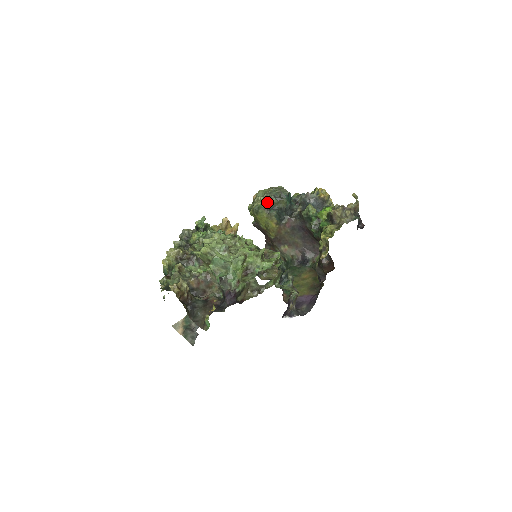
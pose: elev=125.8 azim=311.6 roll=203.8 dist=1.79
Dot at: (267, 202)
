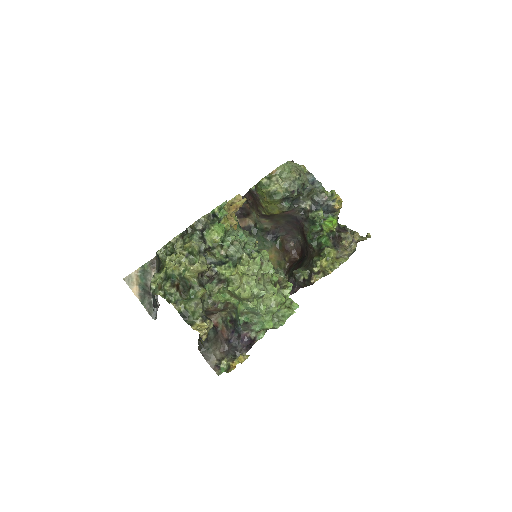
Dot at: (288, 193)
